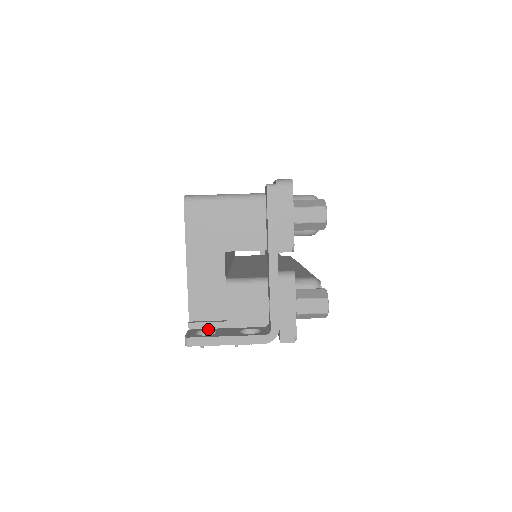
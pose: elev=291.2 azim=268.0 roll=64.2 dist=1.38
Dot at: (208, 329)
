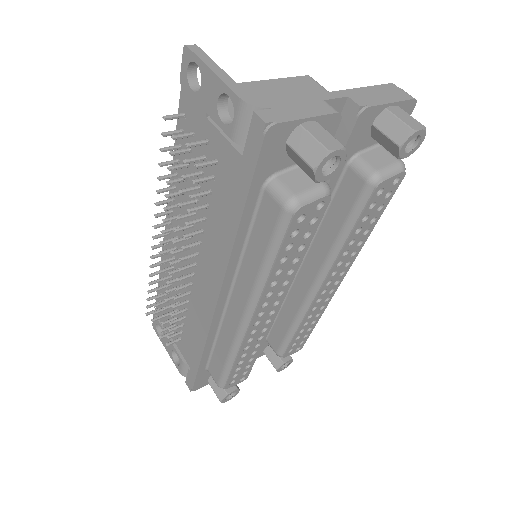
Dot at: occluded
